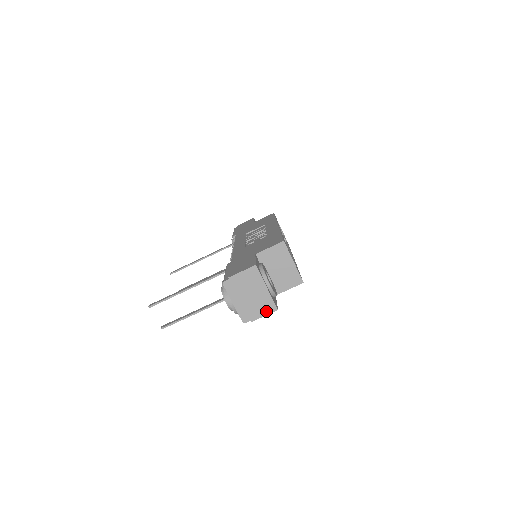
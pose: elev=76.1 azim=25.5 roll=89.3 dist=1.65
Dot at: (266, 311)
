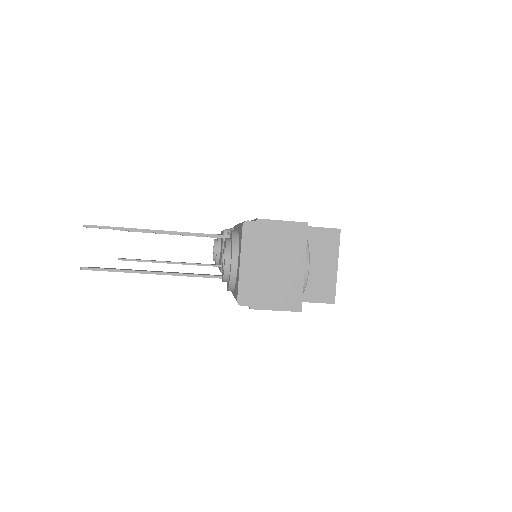
Dot at: (283, 304)
